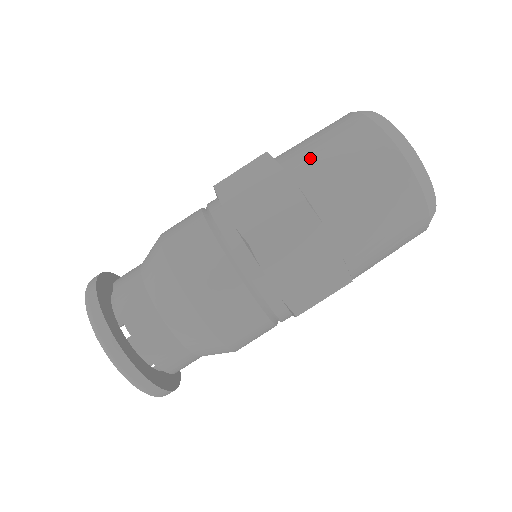
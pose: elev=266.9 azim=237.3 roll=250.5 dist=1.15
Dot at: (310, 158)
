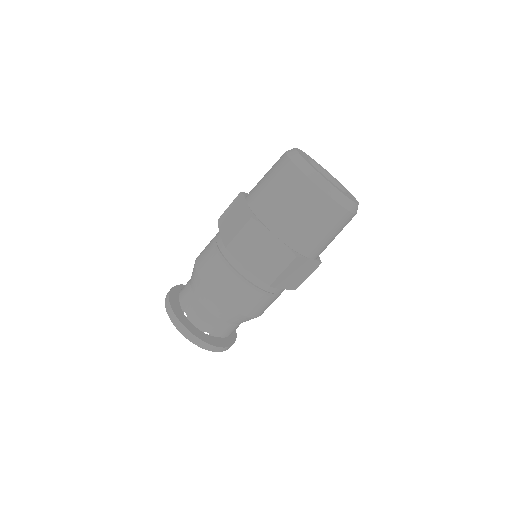
Dot at: (257, 189)
